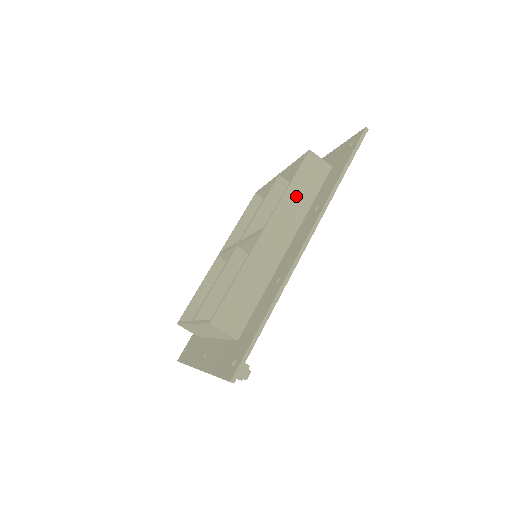
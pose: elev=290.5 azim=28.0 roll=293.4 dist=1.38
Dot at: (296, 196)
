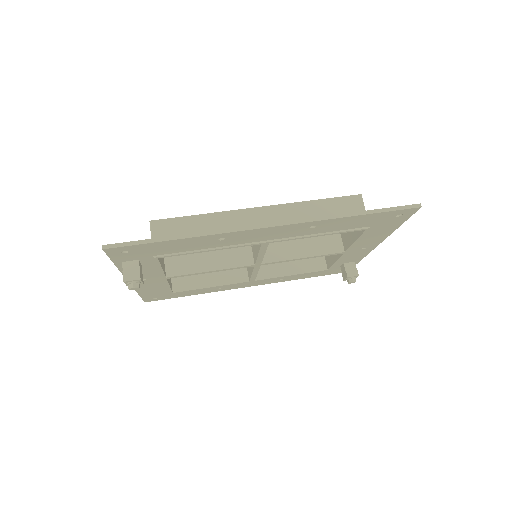
Dot at: (312, 212)
